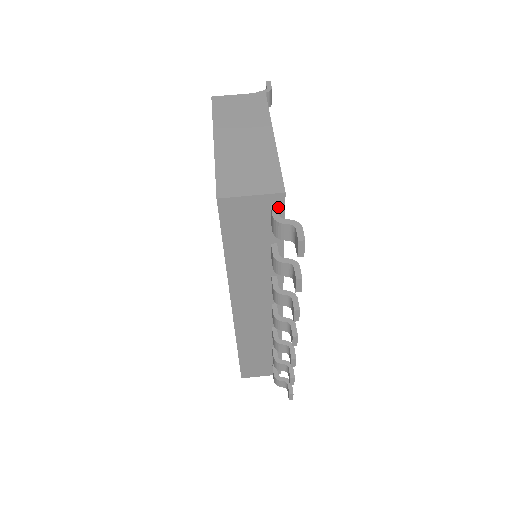
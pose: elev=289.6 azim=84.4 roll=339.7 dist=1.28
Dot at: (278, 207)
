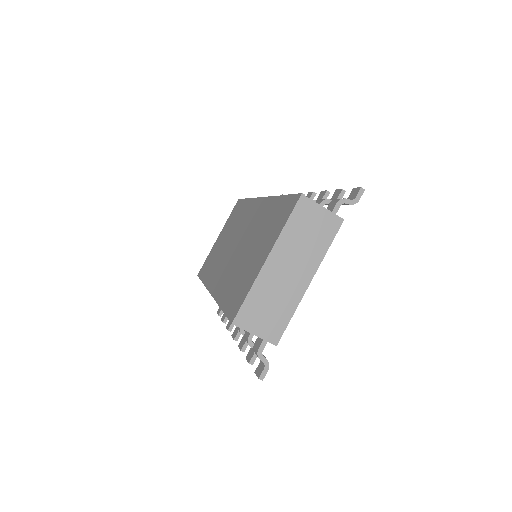
Dot at: occluded
